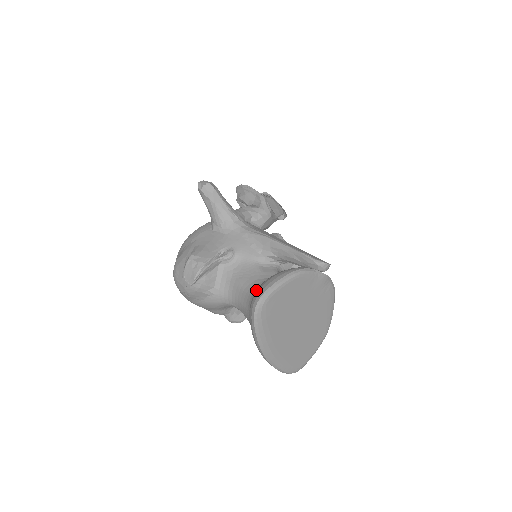
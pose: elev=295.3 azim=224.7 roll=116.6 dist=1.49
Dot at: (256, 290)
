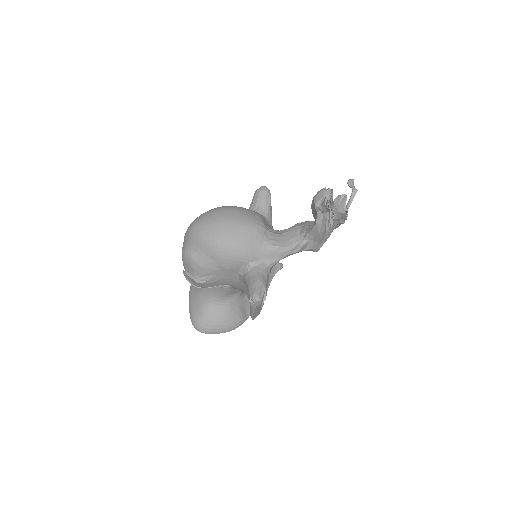
Dot at: (206, 321)
